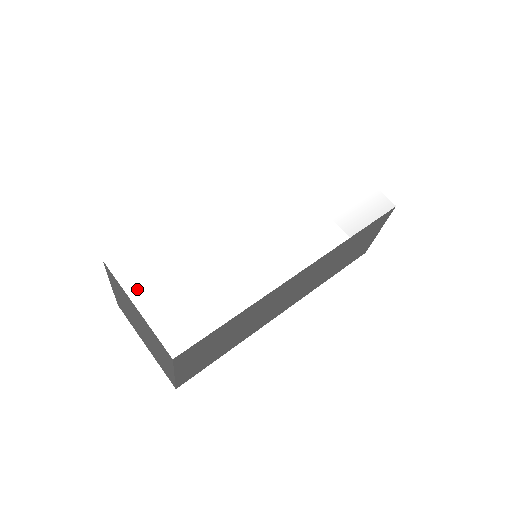
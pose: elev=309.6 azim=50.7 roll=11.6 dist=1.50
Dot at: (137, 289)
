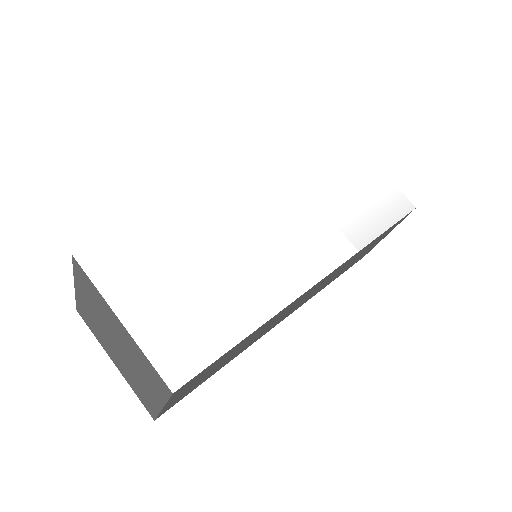
Dot at: (121, 296)
